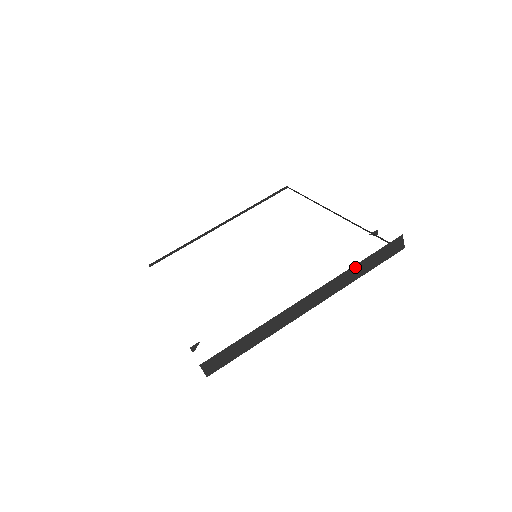
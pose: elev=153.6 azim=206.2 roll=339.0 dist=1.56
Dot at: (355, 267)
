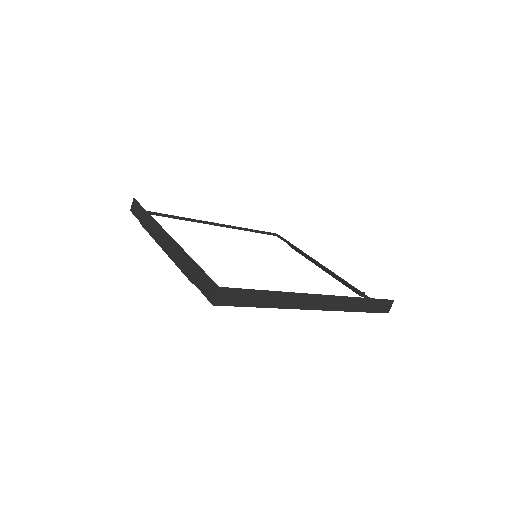
Dot at: (358, 299)
